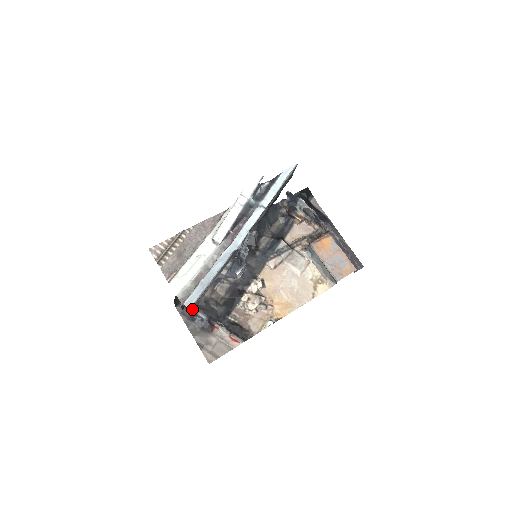
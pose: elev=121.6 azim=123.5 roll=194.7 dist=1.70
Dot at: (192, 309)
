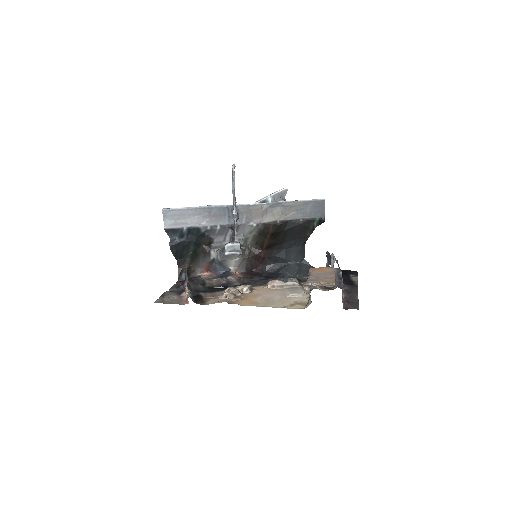
Dot at: (170, 227)
